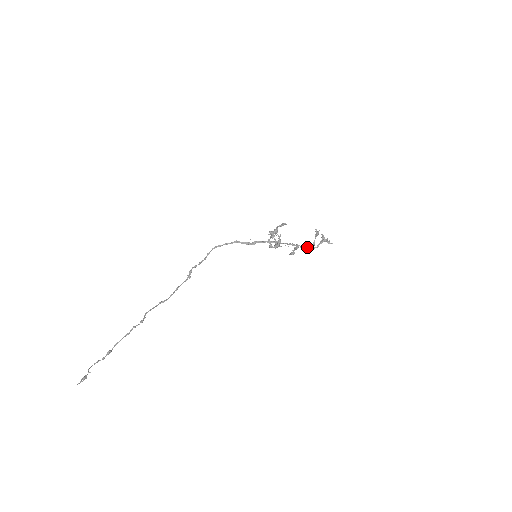
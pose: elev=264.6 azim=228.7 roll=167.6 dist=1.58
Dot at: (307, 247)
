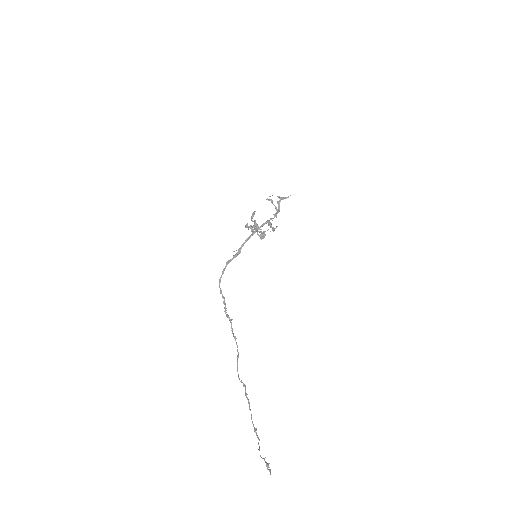
Dot at: (274, 216)
